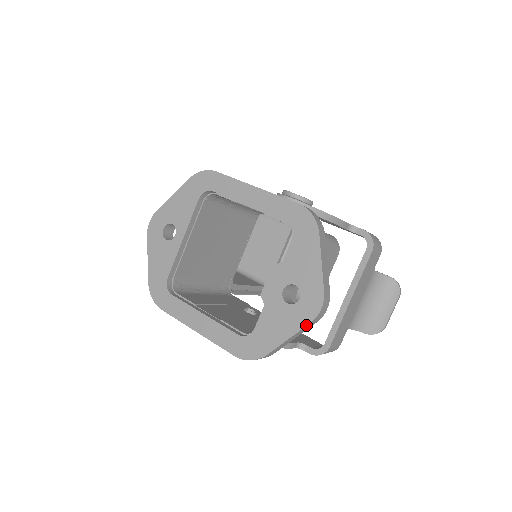
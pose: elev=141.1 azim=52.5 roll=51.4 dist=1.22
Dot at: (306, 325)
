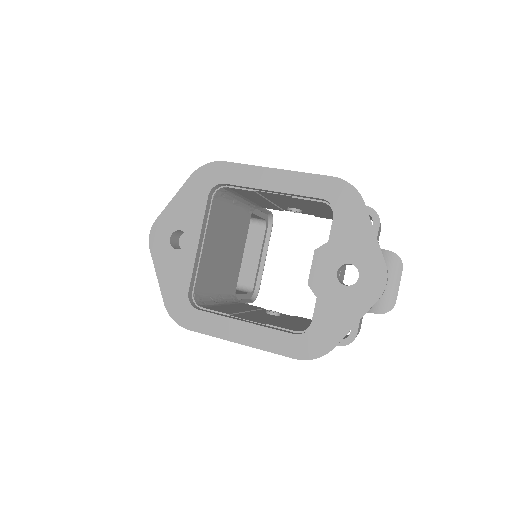
Dot at: (373, 304)
